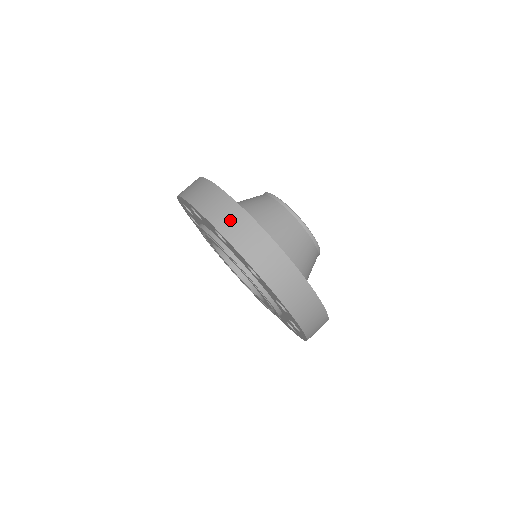
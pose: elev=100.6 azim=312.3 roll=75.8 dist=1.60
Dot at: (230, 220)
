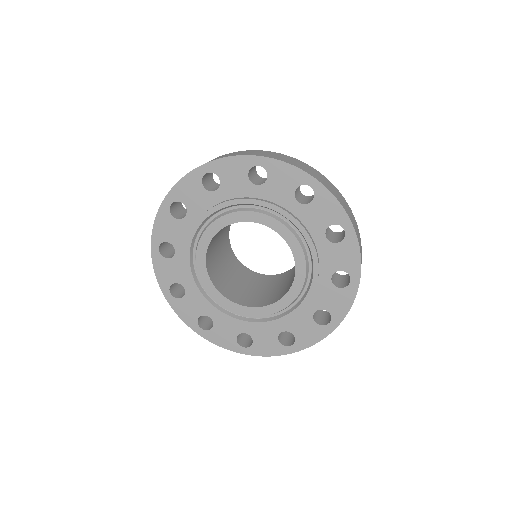
Dot at: (266, 154)
